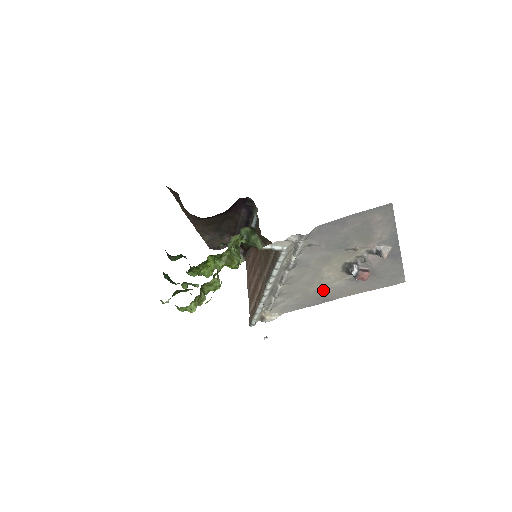
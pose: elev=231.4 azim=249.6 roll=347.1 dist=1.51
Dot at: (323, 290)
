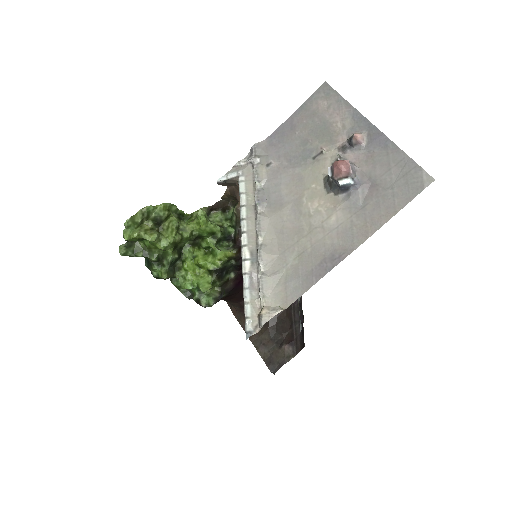
Dot at: (323, 239)
